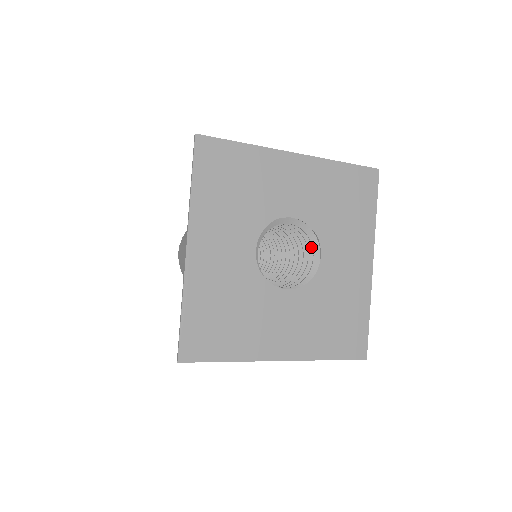
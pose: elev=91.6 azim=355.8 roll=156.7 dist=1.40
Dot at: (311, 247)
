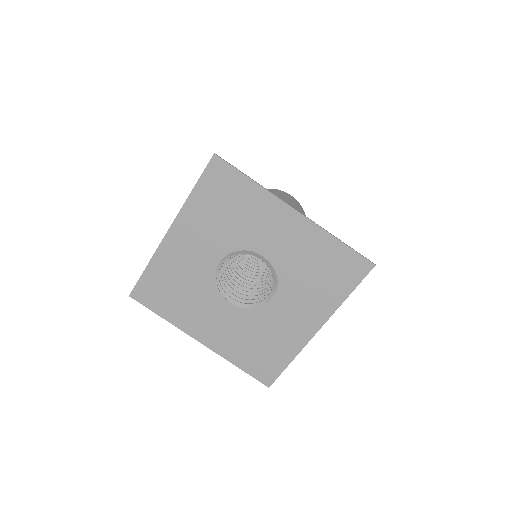
Dot at: occluded
